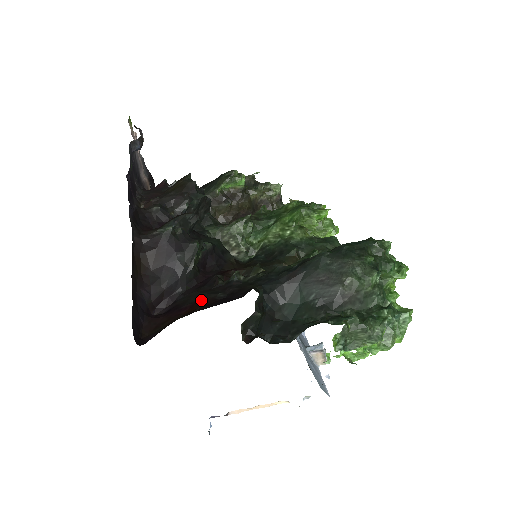
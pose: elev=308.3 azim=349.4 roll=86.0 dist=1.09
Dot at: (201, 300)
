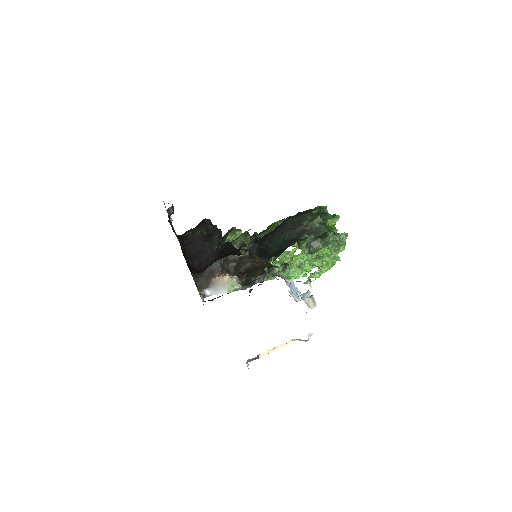
Dot at: (224, 255)
